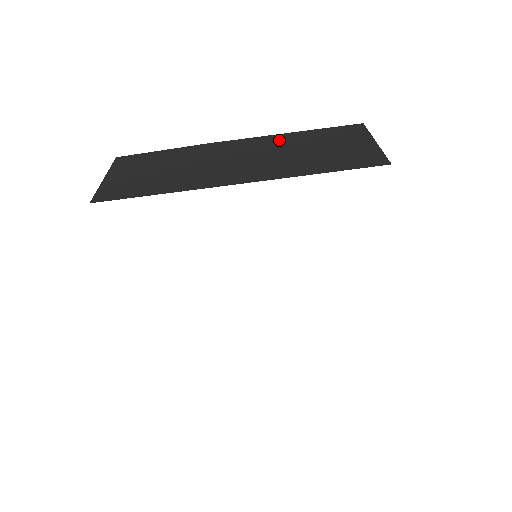
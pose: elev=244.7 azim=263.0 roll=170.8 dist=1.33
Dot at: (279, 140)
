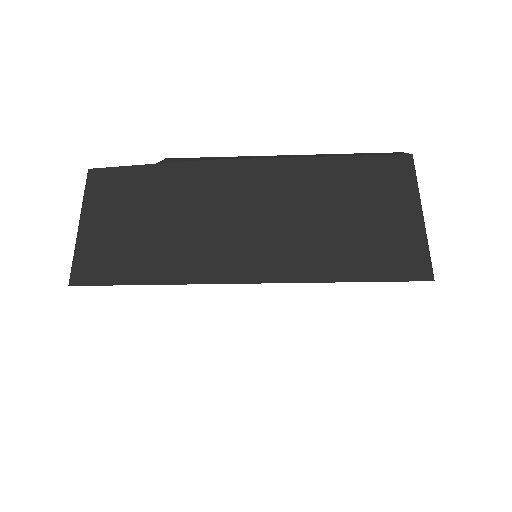
Dot at: (302, 175)
